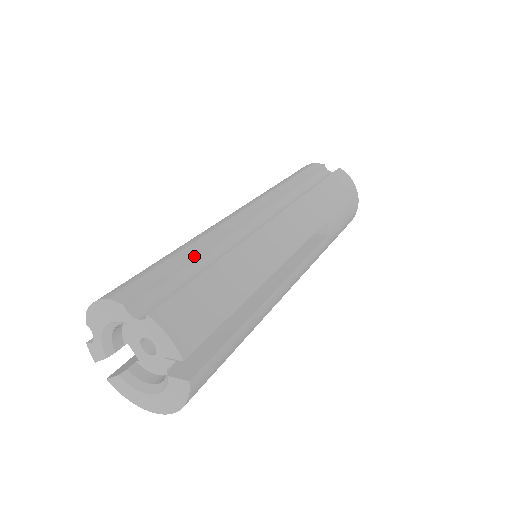
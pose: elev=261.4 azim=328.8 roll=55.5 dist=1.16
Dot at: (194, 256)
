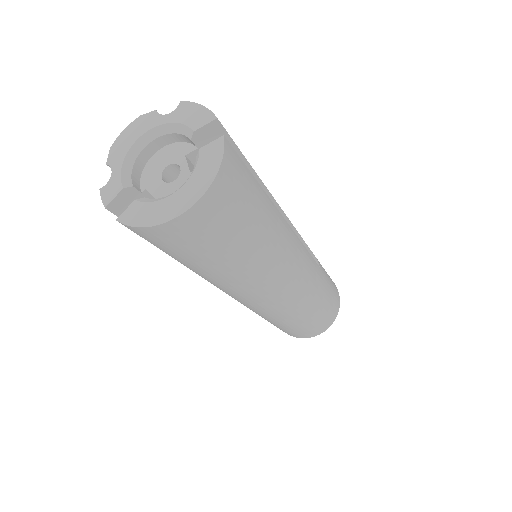
Dot at: occluded
